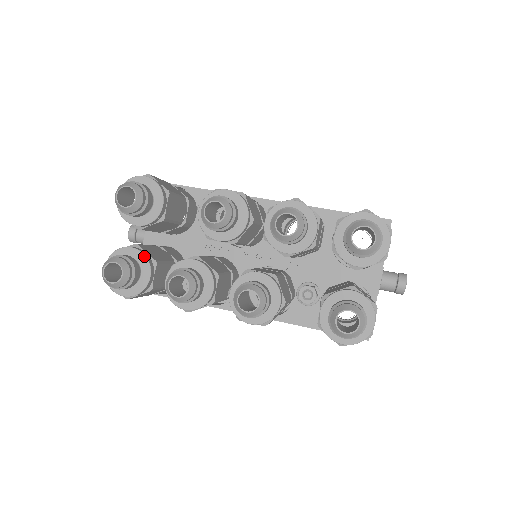
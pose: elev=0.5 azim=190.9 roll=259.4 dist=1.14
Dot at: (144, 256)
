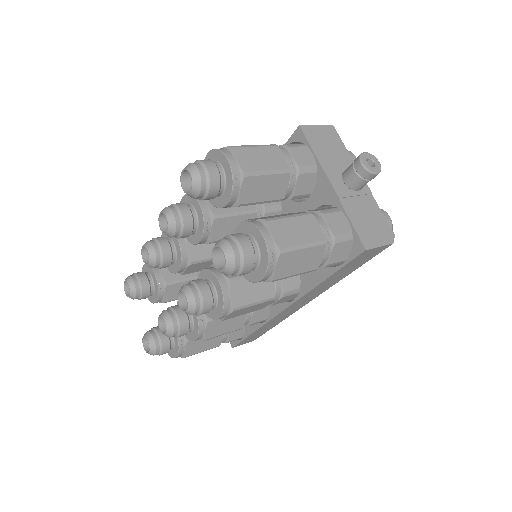
Dot at: occluded
